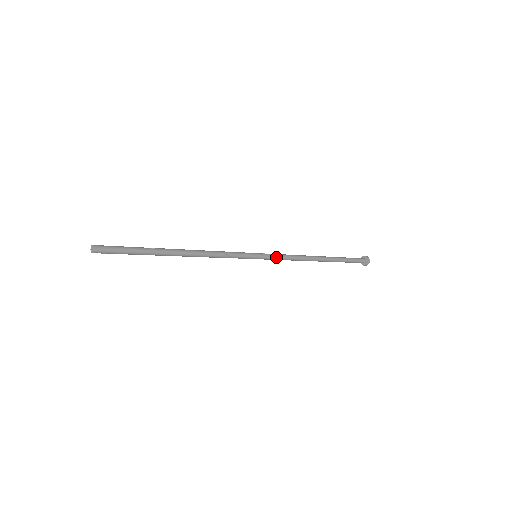
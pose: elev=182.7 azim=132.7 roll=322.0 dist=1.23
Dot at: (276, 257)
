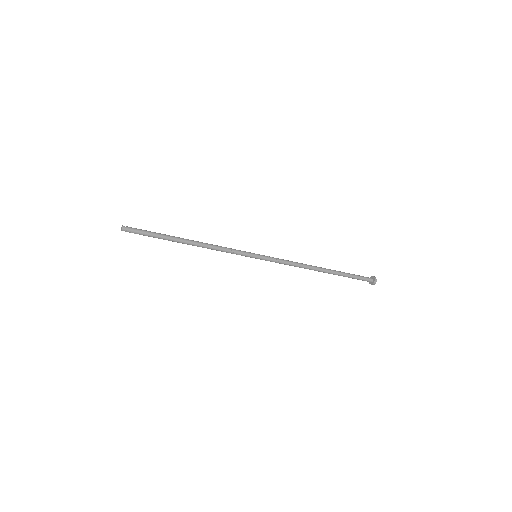
Dot at: (275, 259)
